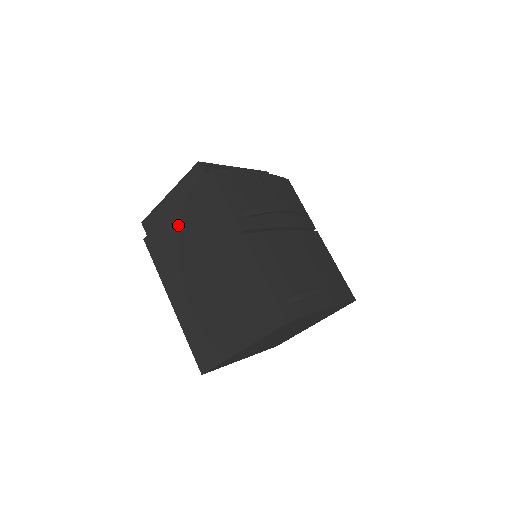
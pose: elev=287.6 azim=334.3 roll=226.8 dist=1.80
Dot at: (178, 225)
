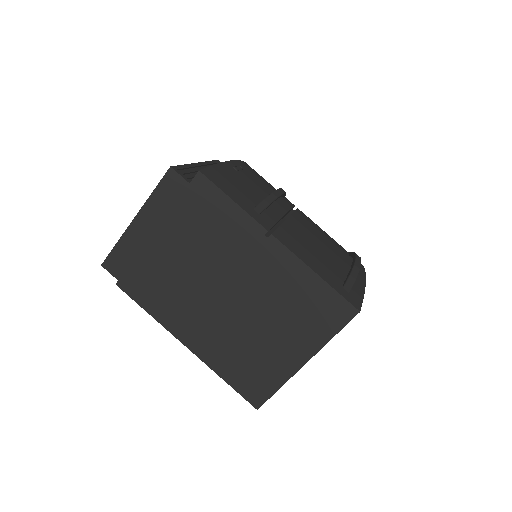
Dot at: (167, 251)
